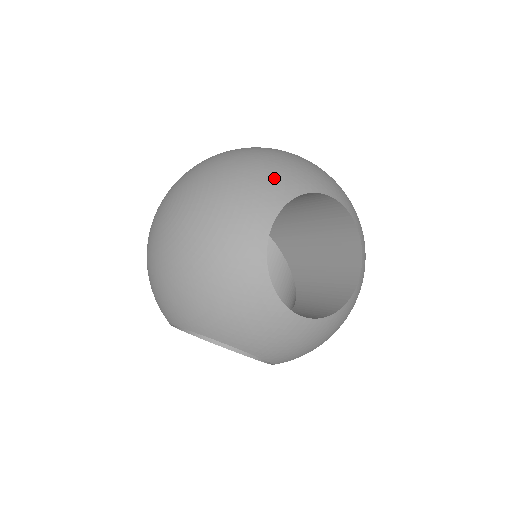
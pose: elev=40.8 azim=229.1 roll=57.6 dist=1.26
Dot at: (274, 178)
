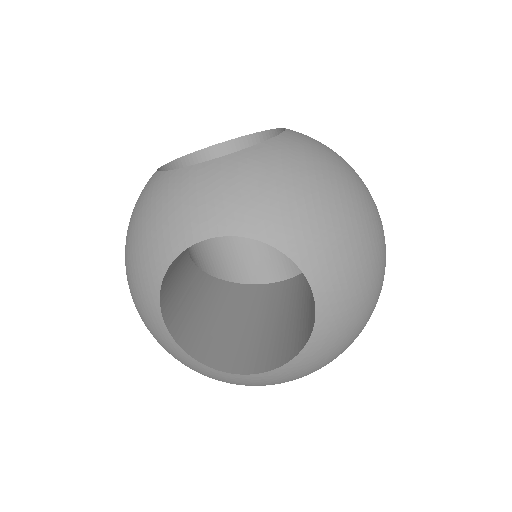
Dot at: occluded
